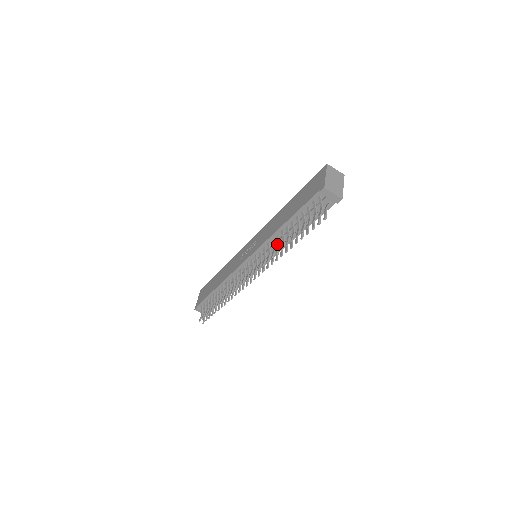
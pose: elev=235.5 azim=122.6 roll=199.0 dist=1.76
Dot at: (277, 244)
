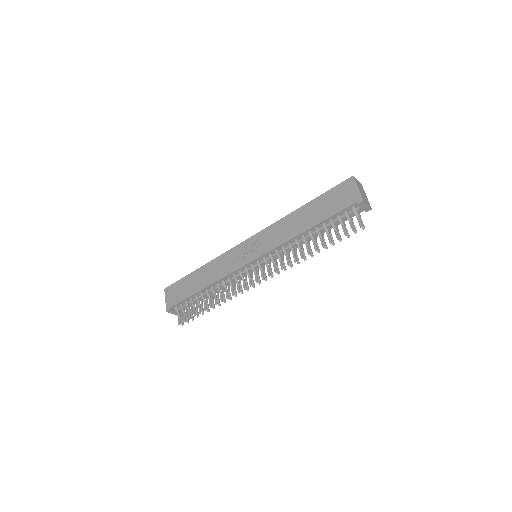
Dot at: (292, 247)
